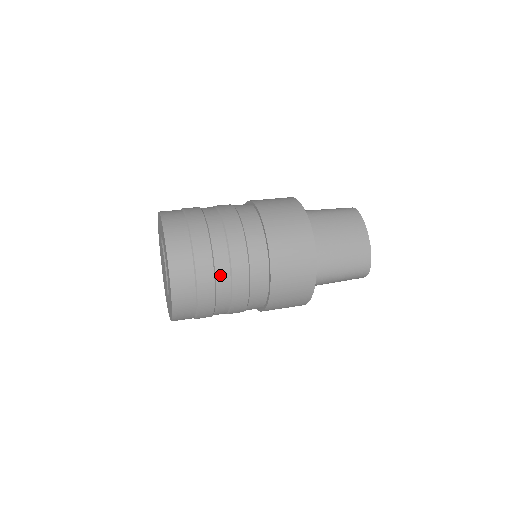
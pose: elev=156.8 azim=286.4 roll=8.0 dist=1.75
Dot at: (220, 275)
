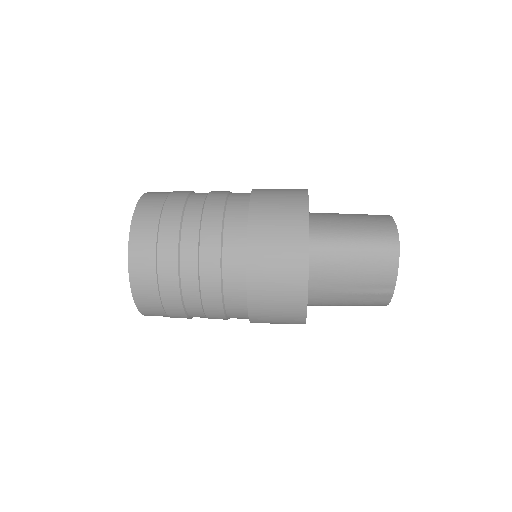
Dot at: (192, 204)
